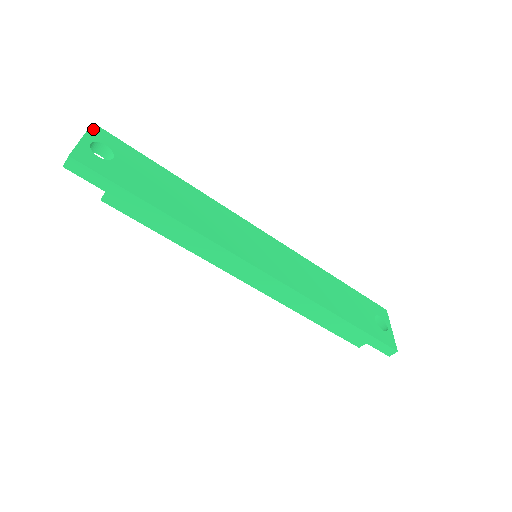
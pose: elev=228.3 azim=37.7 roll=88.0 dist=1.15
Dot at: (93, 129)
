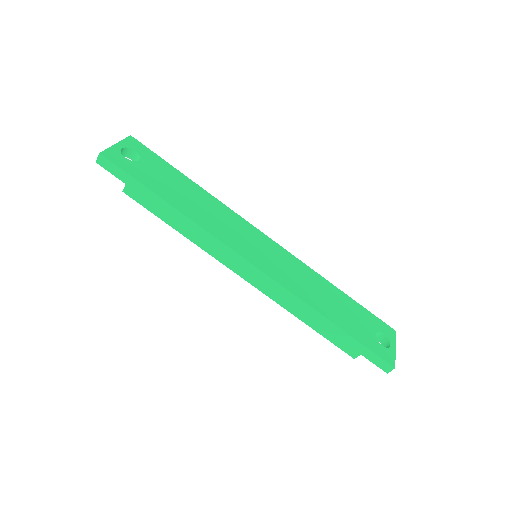
Dot at: (129, 139)
